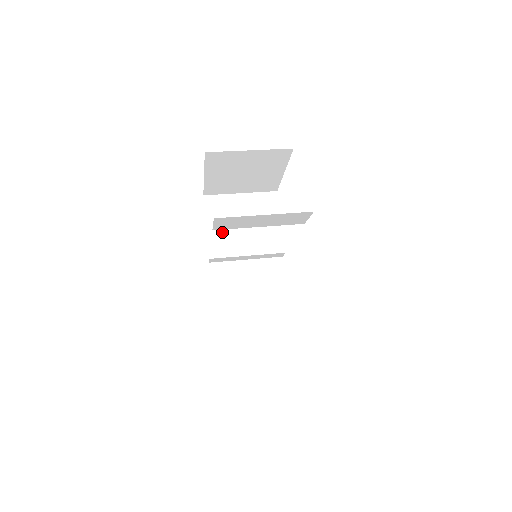
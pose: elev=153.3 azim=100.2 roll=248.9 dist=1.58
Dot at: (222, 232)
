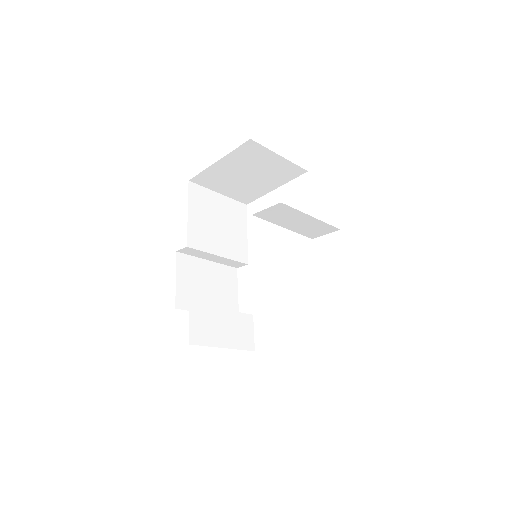
Dot at: (201, 224)
